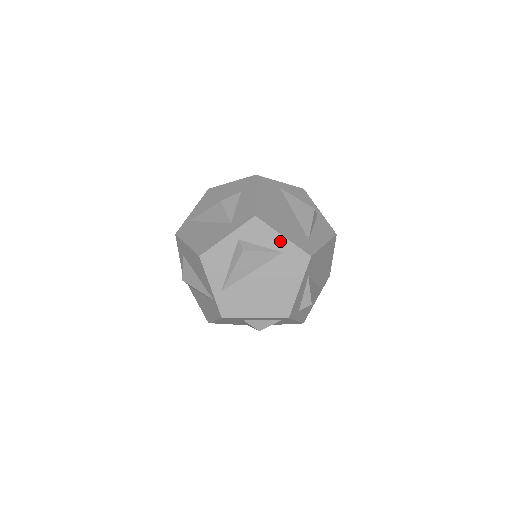
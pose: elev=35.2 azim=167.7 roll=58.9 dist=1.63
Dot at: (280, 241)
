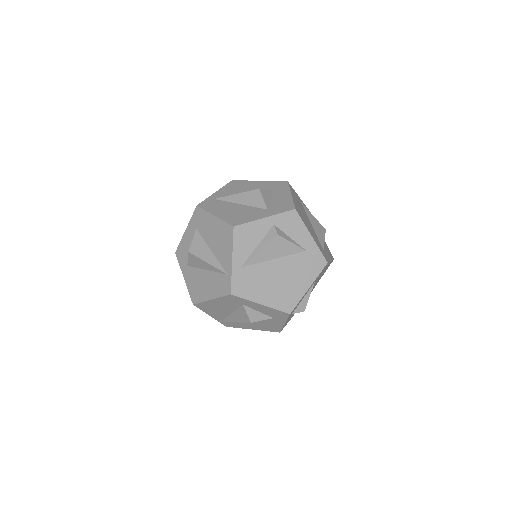
Dot at: (308, 240)
